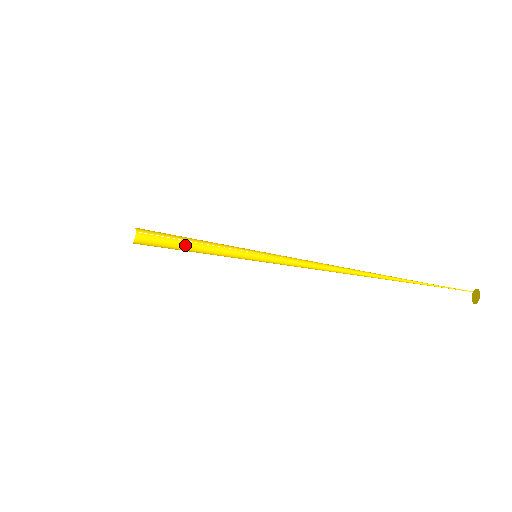
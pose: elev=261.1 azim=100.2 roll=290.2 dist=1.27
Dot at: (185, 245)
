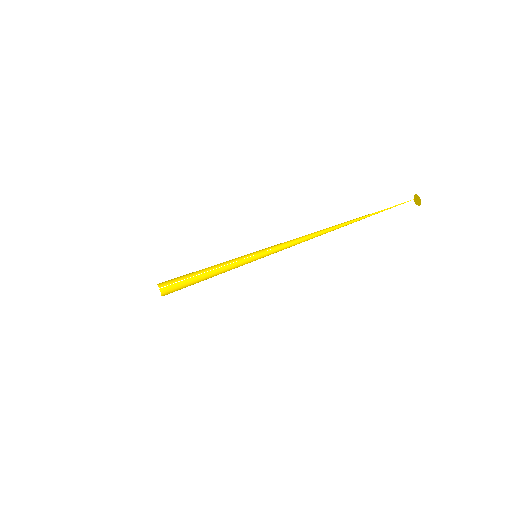
Dot at: (201, 278)
